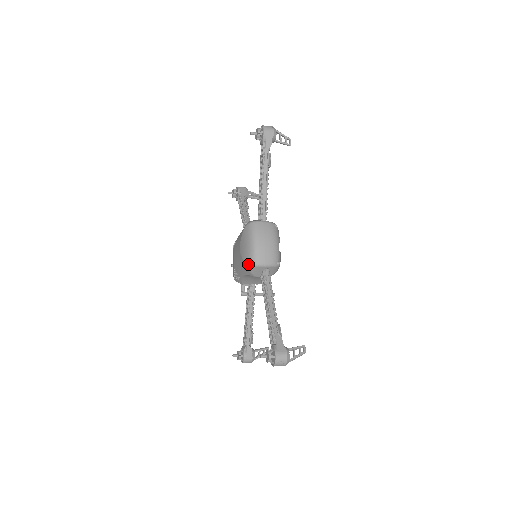
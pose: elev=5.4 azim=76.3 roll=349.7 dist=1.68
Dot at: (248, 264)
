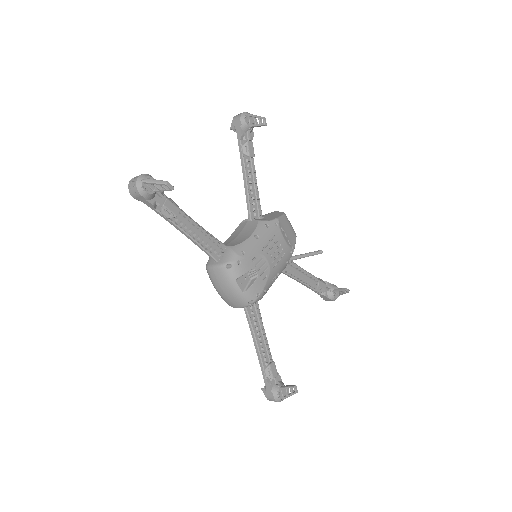
Dot at: occluded
